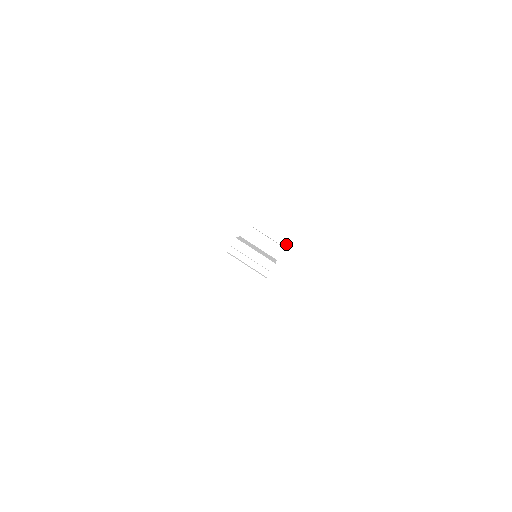
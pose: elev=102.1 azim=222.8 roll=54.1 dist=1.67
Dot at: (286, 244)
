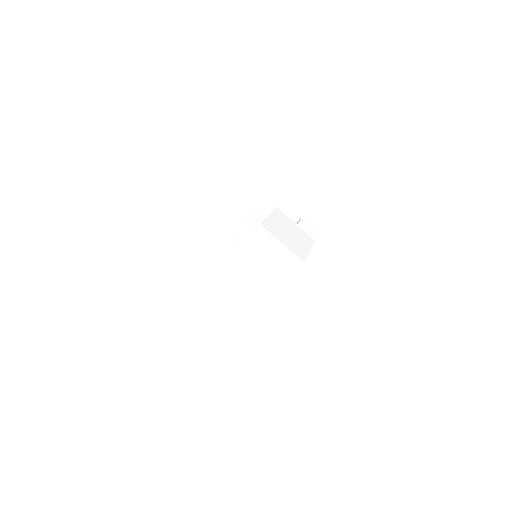
Dot at: (254, 303)
